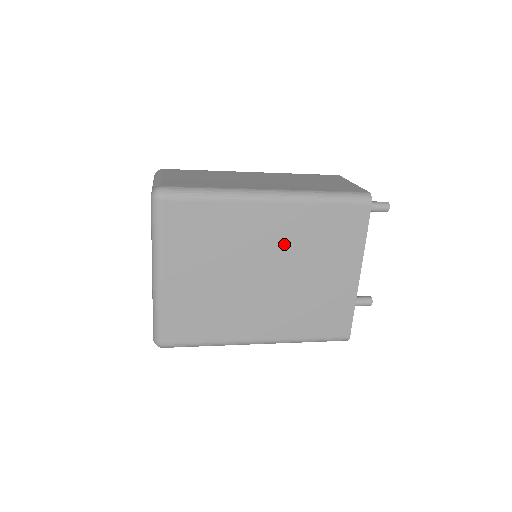
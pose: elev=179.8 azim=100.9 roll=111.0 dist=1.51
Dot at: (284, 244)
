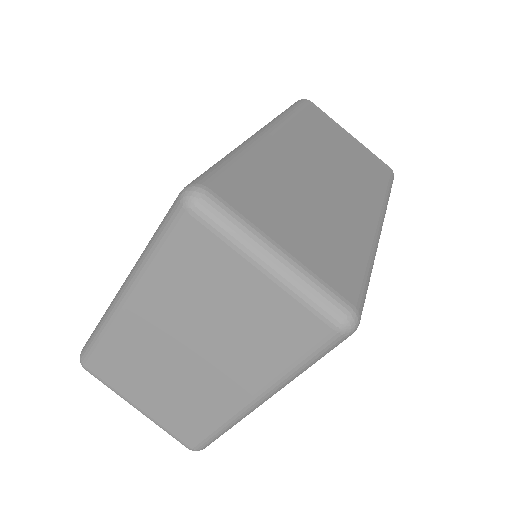
Dot at: occluded
